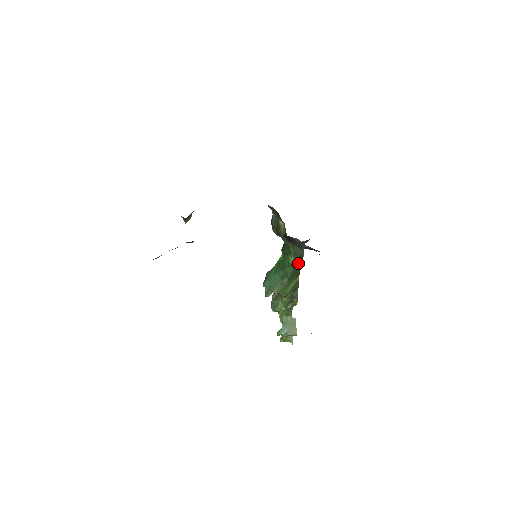
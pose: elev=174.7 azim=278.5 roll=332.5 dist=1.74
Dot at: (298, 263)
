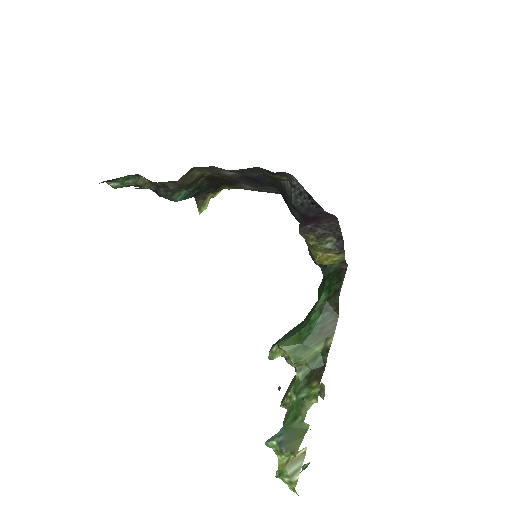
Dot at: (333, 311)
